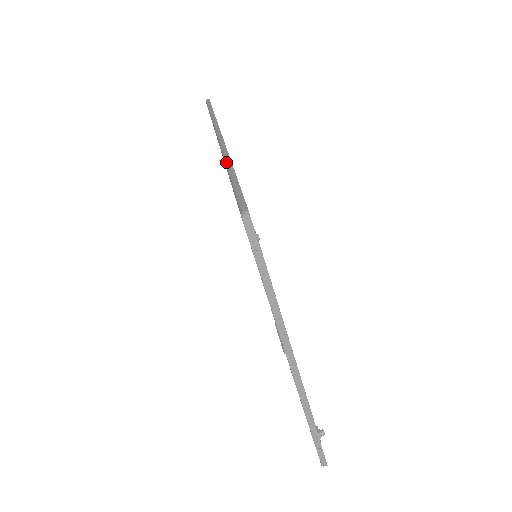
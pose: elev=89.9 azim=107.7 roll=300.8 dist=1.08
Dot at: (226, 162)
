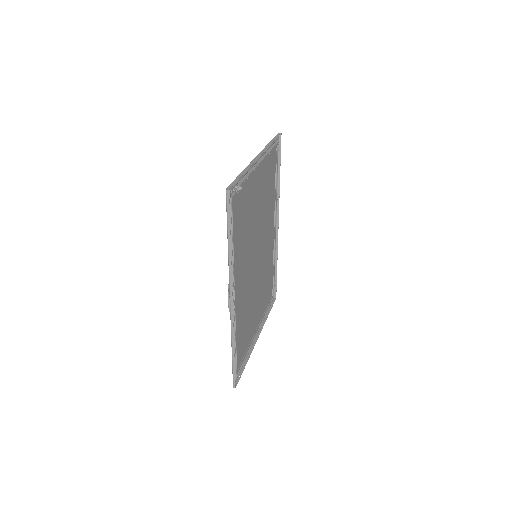
Dot at: (278, 184)
